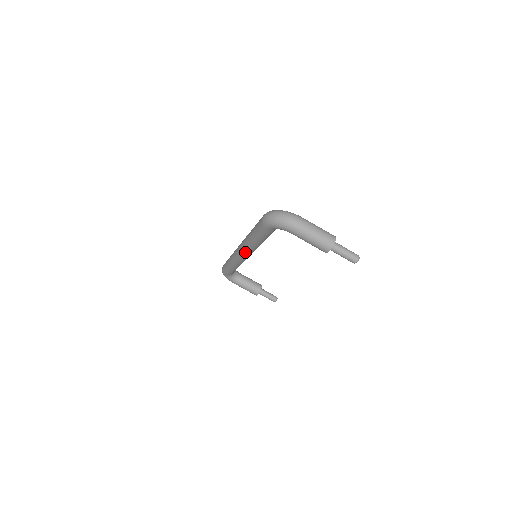
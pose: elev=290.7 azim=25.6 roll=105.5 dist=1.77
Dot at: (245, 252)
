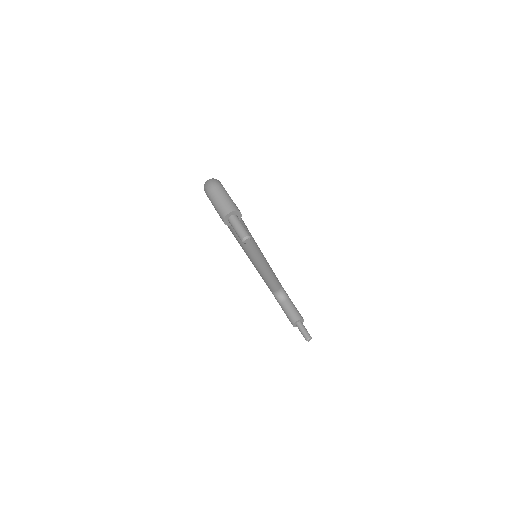
Dot at: (239, 243)
